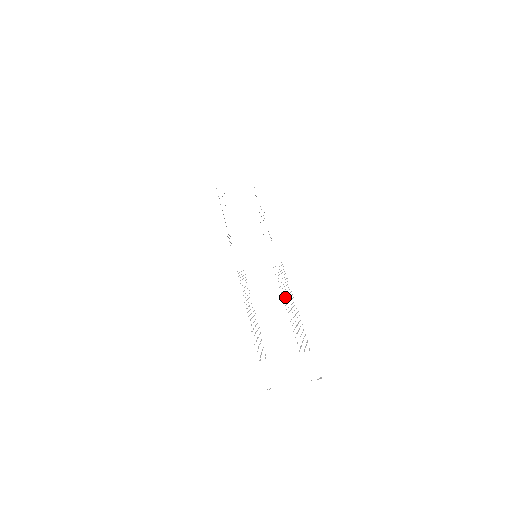
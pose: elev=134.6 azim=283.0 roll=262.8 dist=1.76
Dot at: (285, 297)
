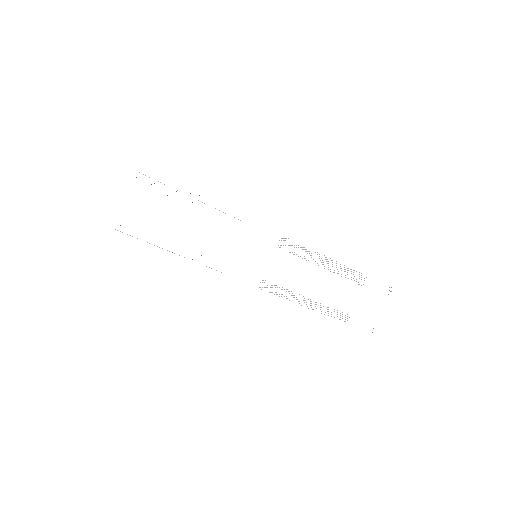
Dot at: occluded
